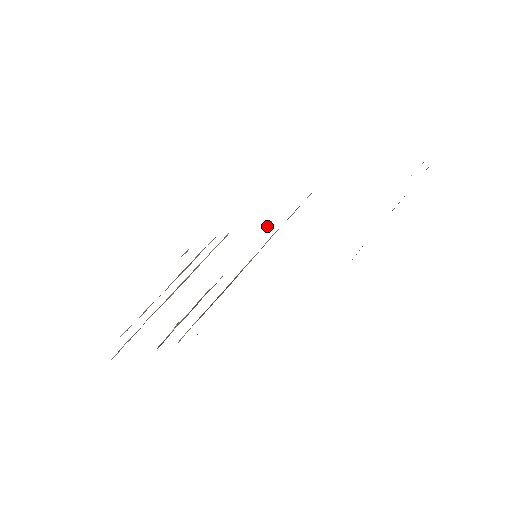
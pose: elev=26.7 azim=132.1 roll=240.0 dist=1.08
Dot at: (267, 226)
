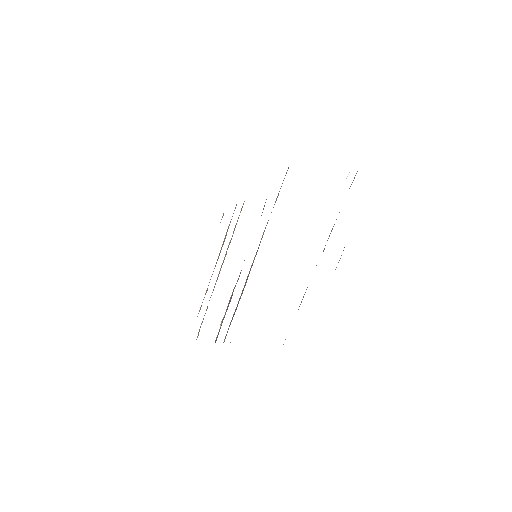
Dot at: (263, 208)
